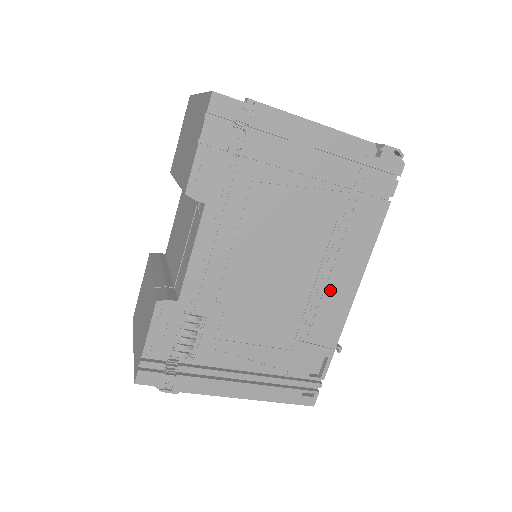
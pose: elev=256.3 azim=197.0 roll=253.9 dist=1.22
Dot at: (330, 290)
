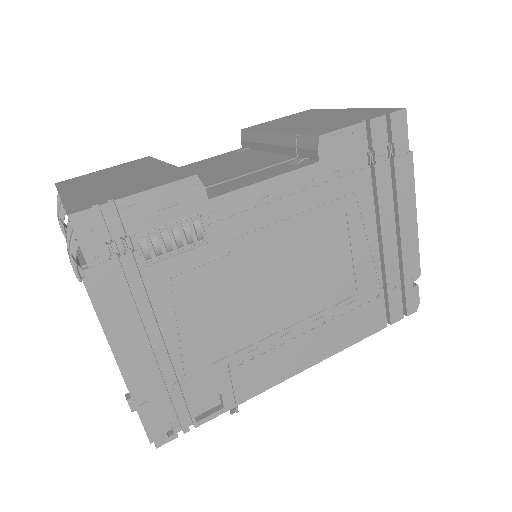
Dot at: (293, 345)
